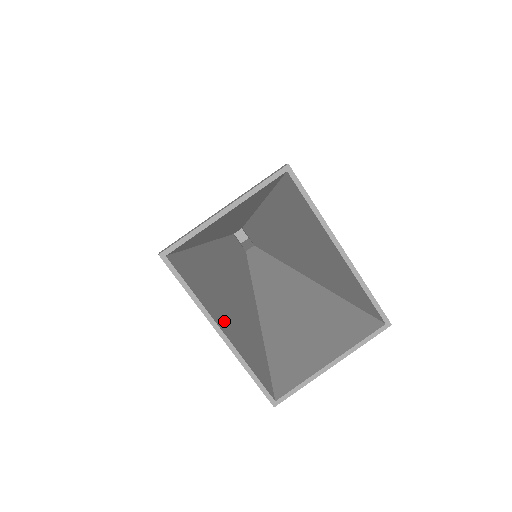
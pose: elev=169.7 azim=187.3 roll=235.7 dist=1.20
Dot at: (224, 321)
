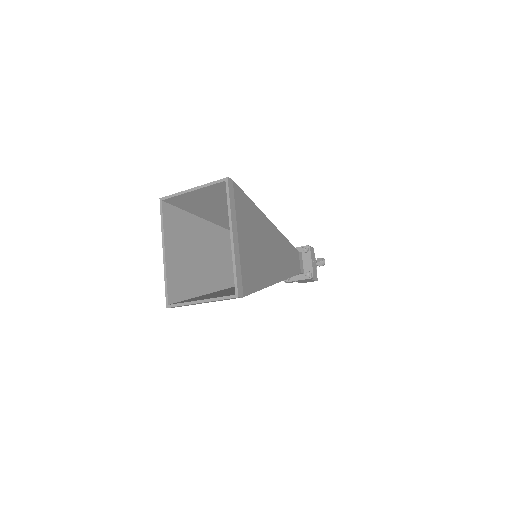
Dot at: (175, 252)
